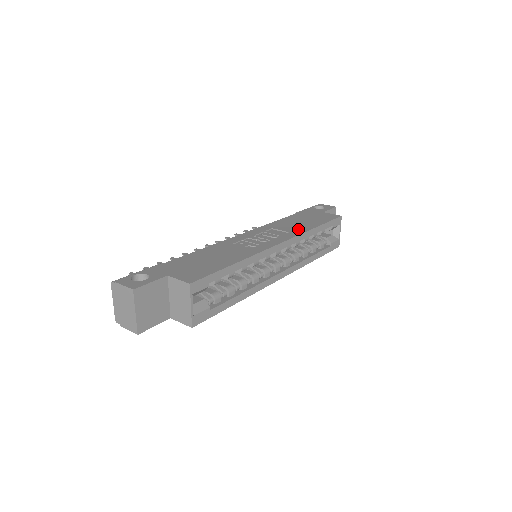
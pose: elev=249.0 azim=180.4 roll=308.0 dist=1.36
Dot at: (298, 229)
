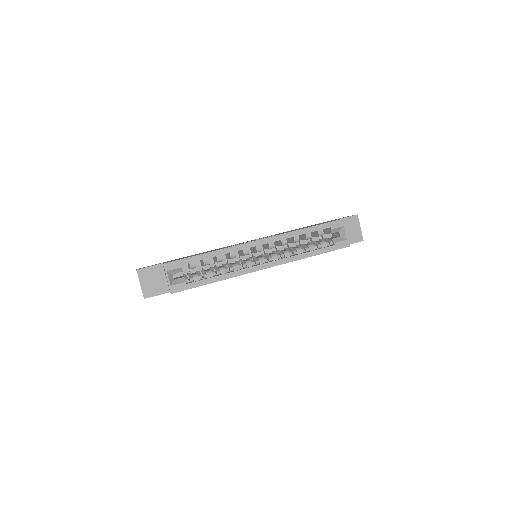
Dot at: occluded
